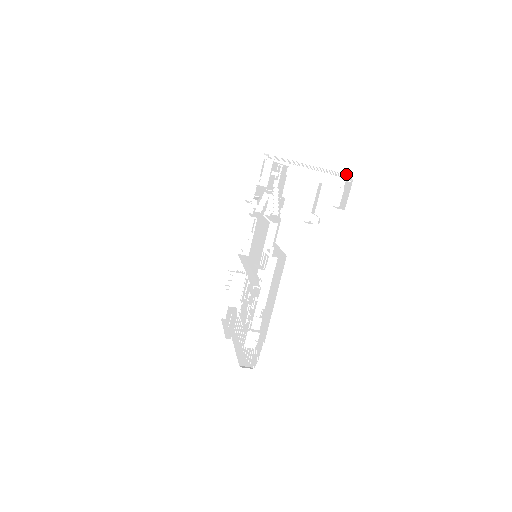
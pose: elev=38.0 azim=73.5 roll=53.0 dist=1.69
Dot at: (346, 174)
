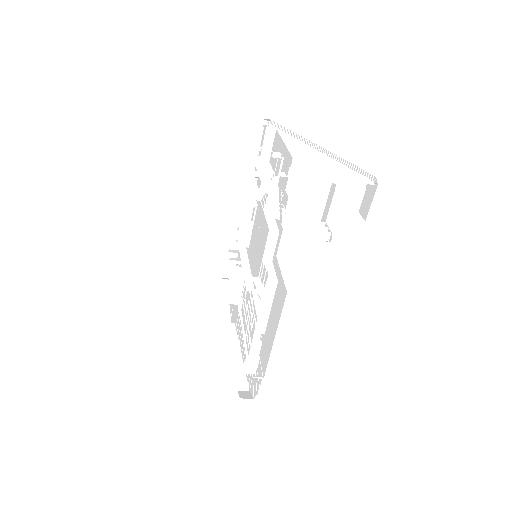
Dot at: (369, 173)
